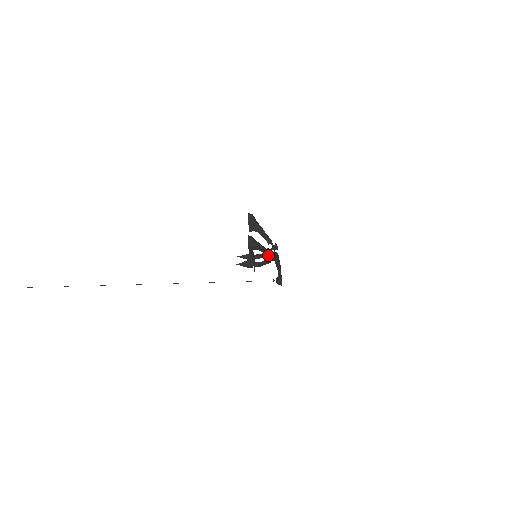
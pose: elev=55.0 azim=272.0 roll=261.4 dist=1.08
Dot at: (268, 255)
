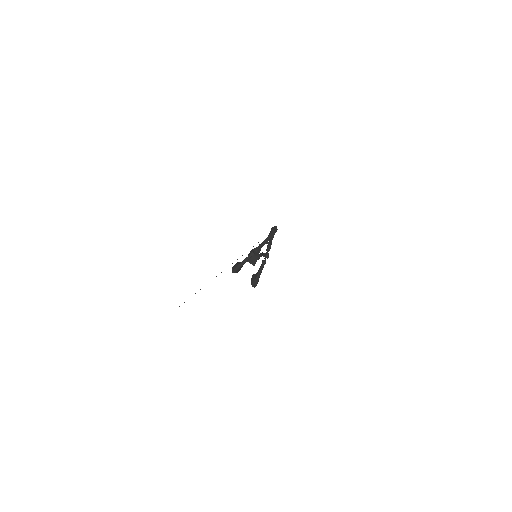
Dot at: (264, 263)
